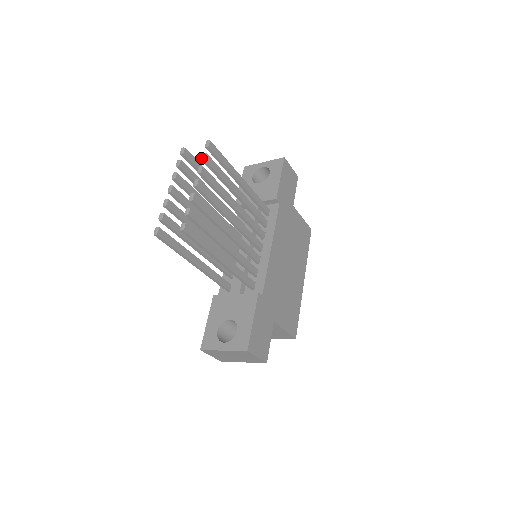
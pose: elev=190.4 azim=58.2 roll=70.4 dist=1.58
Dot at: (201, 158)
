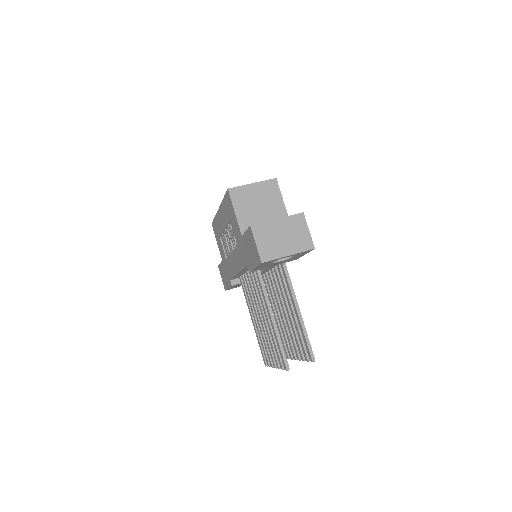
Dot at: (307, 361)
